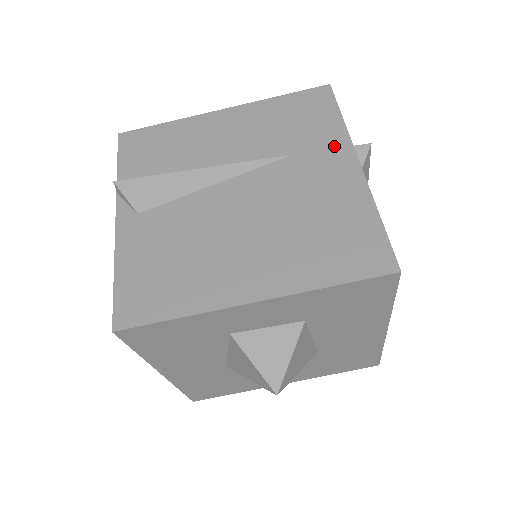
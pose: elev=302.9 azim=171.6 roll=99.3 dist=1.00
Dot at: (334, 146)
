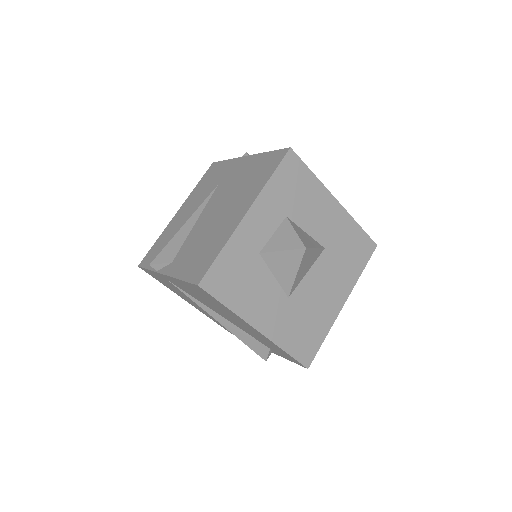
Dot at: (232, 165)
